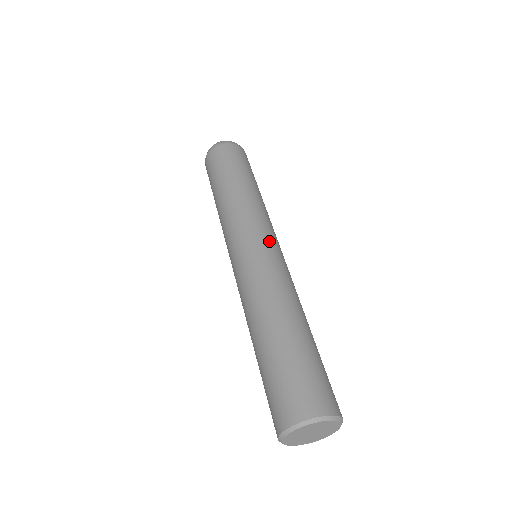
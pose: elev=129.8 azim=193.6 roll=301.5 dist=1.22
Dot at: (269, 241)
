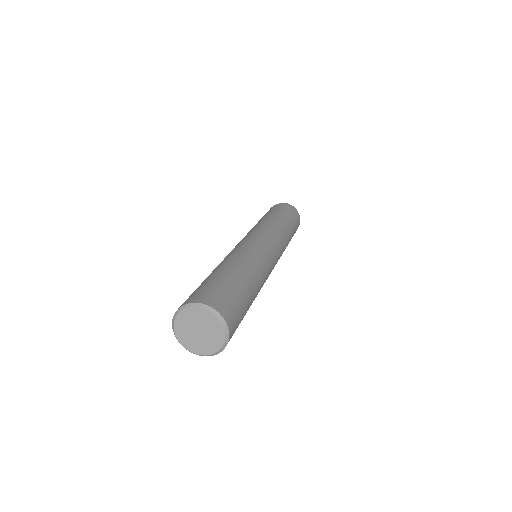
Dot at: (247, 237)
